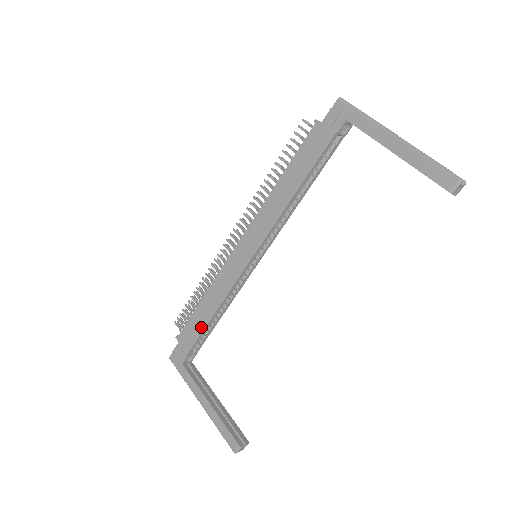
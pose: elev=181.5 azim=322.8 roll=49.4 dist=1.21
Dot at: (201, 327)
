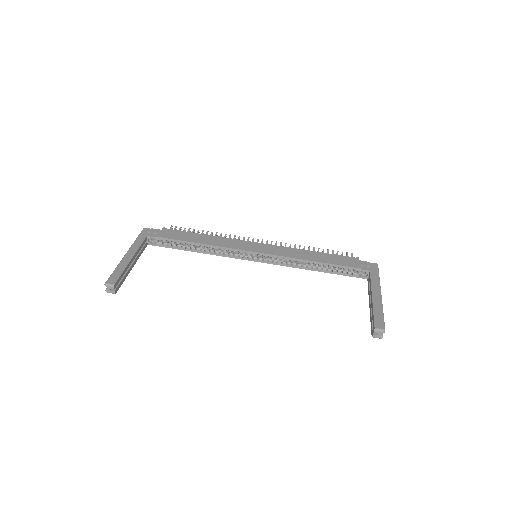
Dot at: (185, 239)
